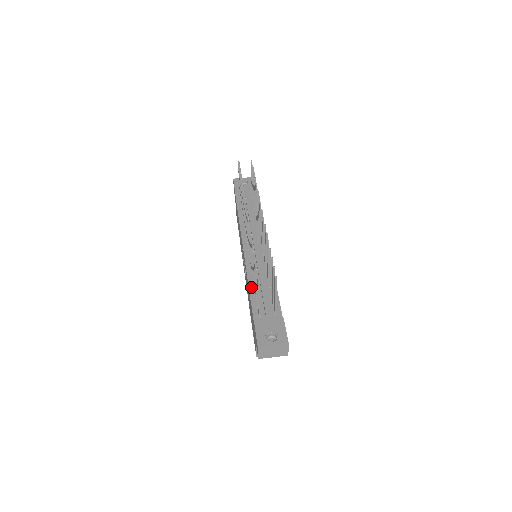
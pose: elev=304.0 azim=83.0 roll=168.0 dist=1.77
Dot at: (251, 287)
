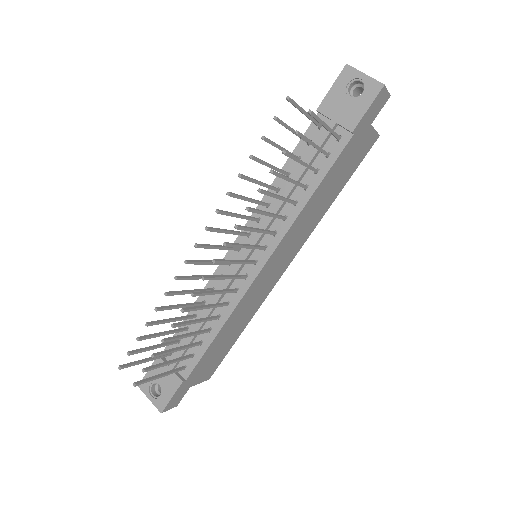
Dot at: (193, 311)
